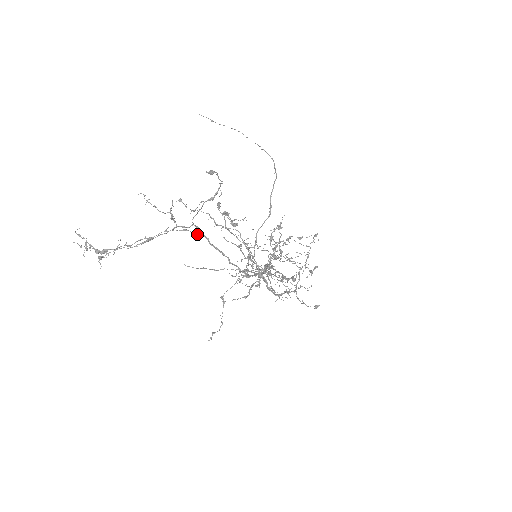
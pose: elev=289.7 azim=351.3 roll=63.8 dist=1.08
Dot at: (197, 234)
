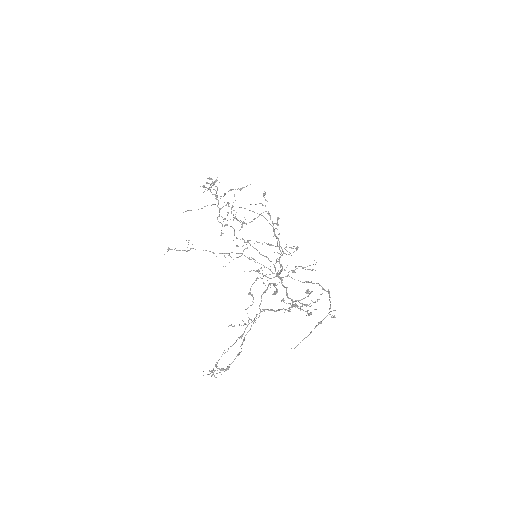
Dot at: occluded
